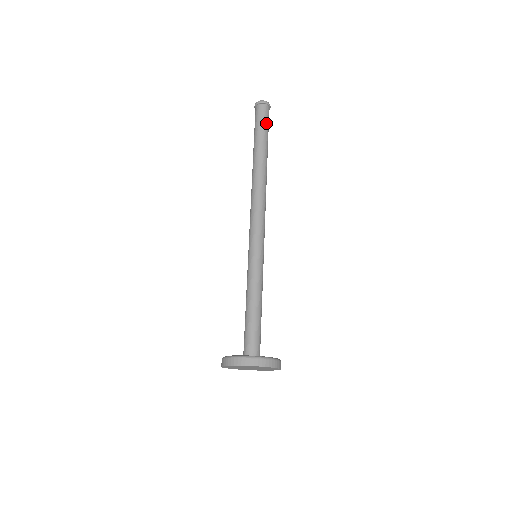
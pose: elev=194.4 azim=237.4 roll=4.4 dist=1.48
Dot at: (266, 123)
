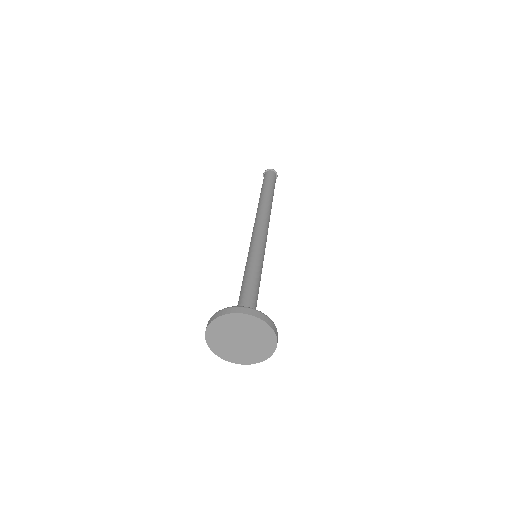
Dot at: (270, 179)
